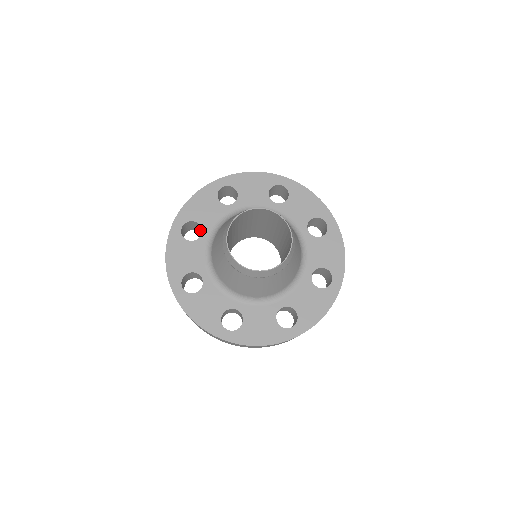
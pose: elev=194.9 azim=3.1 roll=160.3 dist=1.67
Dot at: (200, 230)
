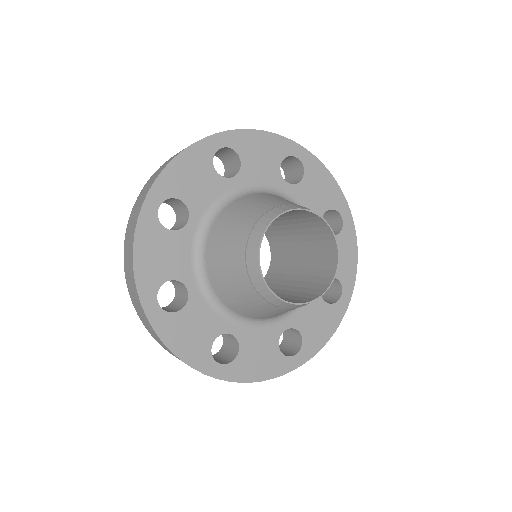
Dot at: (229, 169)
